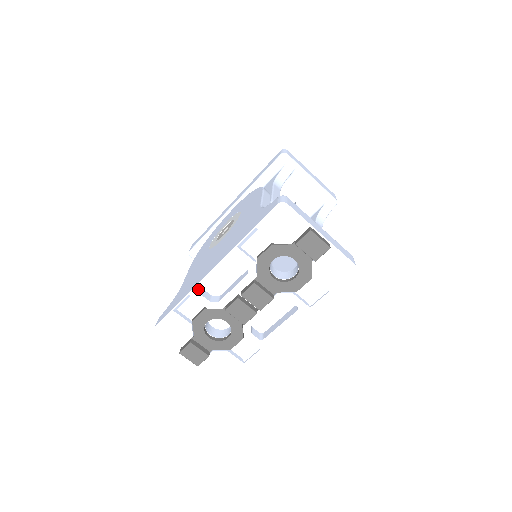
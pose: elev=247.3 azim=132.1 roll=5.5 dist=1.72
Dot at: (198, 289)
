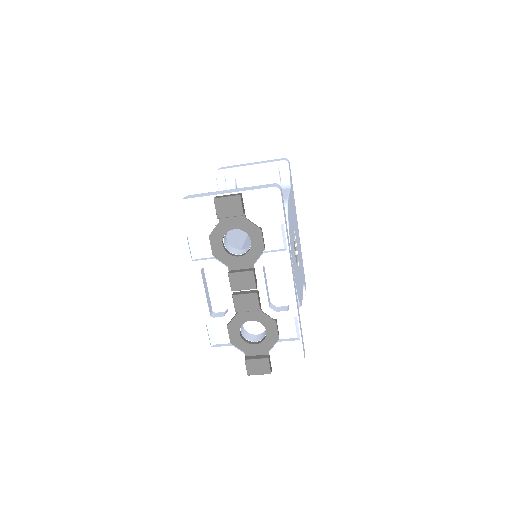
Dot at: (206, 316)
